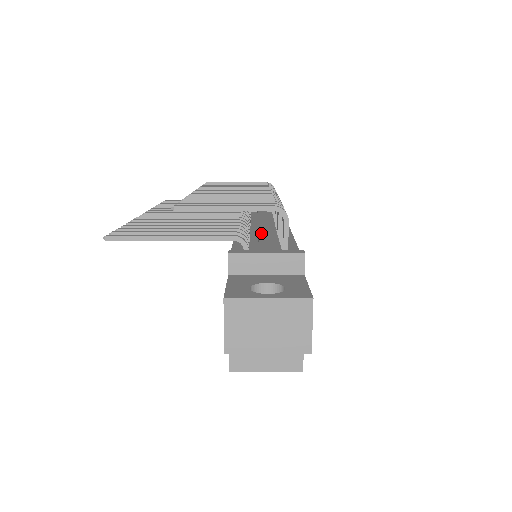
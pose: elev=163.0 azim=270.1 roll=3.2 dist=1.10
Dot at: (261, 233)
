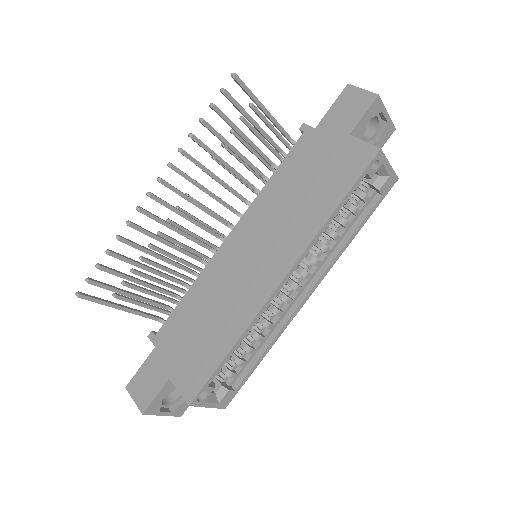
Dot at: occluded
